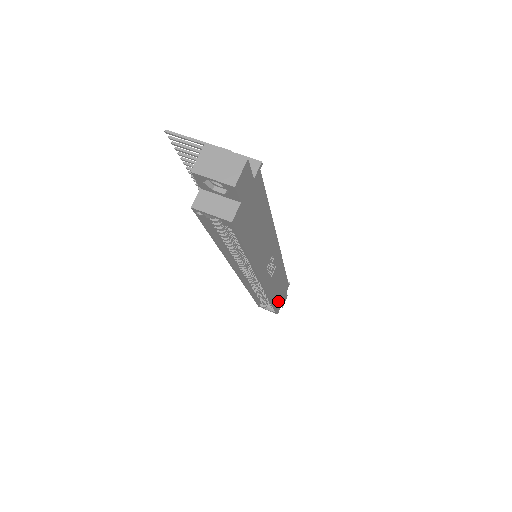
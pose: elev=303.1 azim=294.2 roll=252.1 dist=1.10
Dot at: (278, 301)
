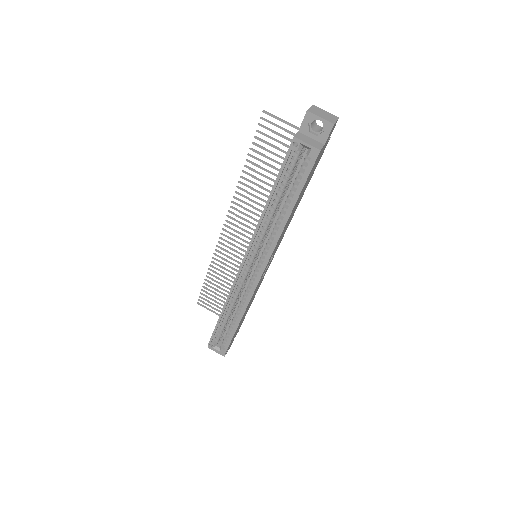
Dot at: occluded
